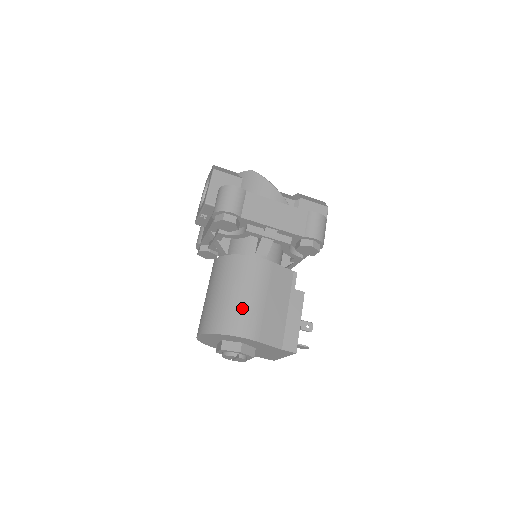
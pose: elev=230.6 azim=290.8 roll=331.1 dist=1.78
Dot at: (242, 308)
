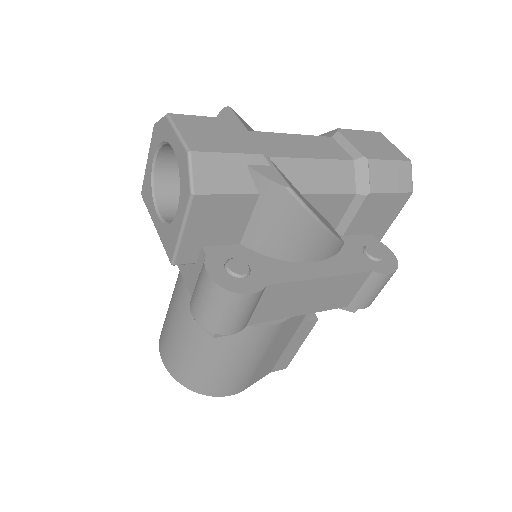
Dot at: (229, 376)
